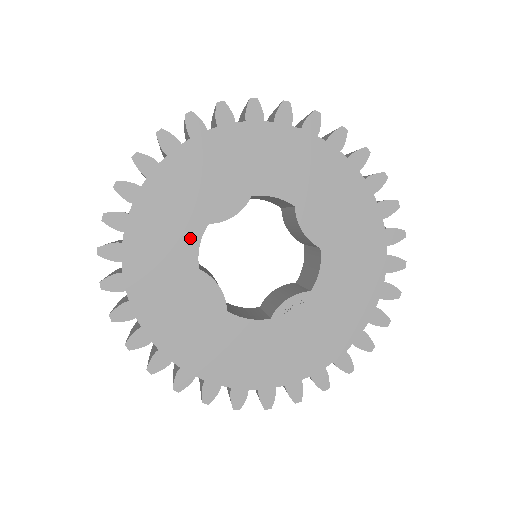
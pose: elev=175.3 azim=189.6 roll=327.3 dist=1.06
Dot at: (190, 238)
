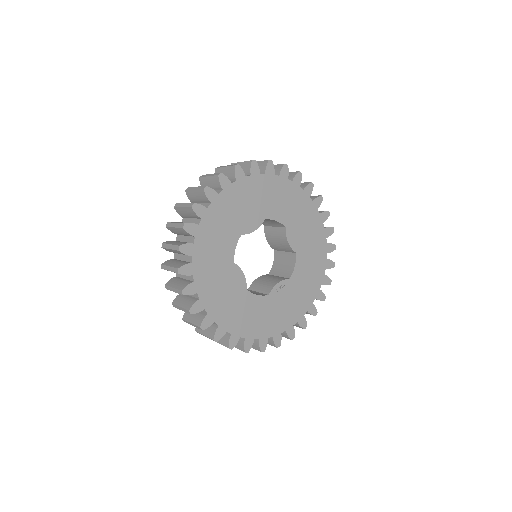
Dot at: (231, 243)
